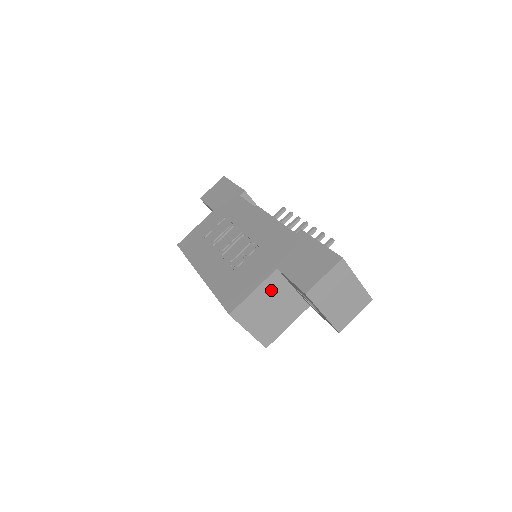
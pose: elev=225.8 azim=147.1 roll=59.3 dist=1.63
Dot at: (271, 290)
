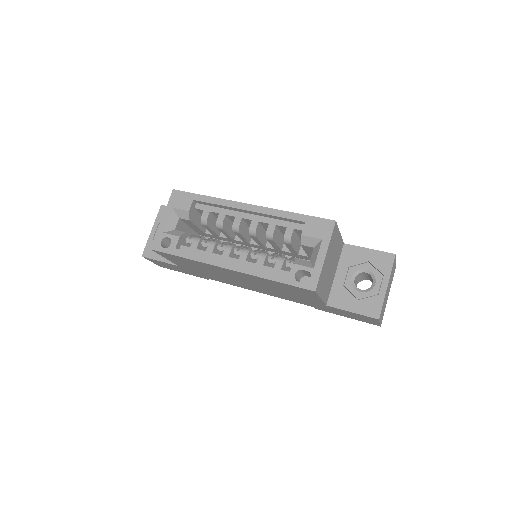
Dot at: (338, 251)
